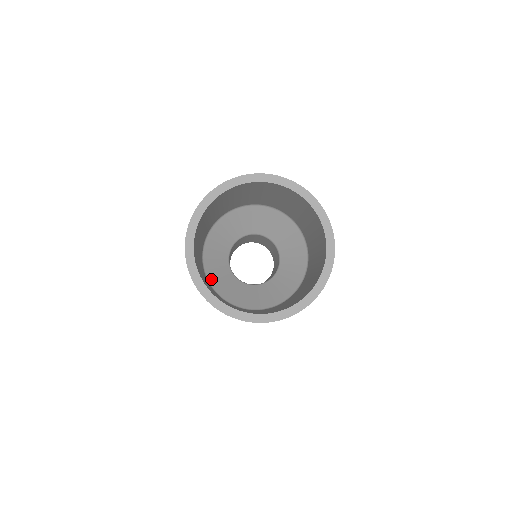
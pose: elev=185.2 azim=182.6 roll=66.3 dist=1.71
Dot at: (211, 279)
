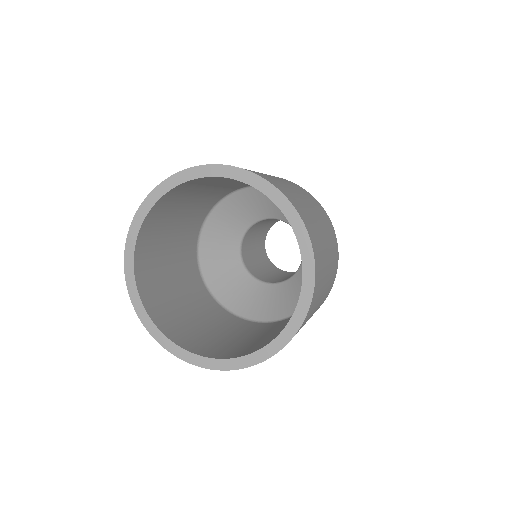
Dot at: (209, 278)
